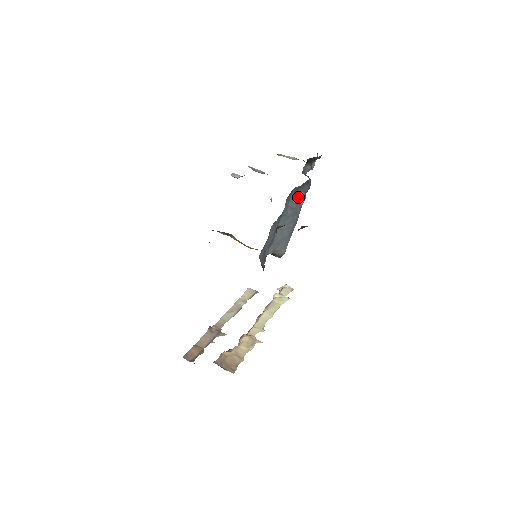
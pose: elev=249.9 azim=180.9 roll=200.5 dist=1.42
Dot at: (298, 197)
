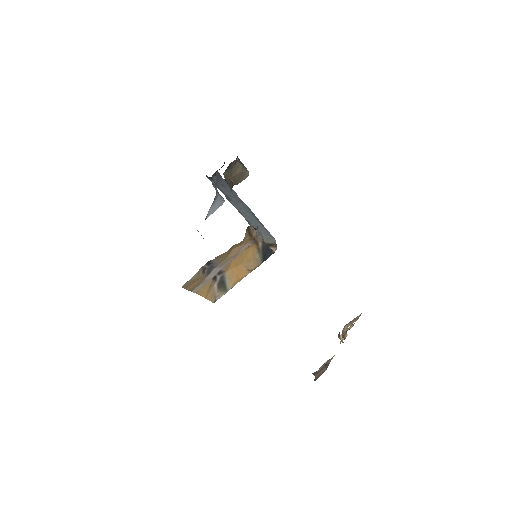
Dot at: (226, 189)
